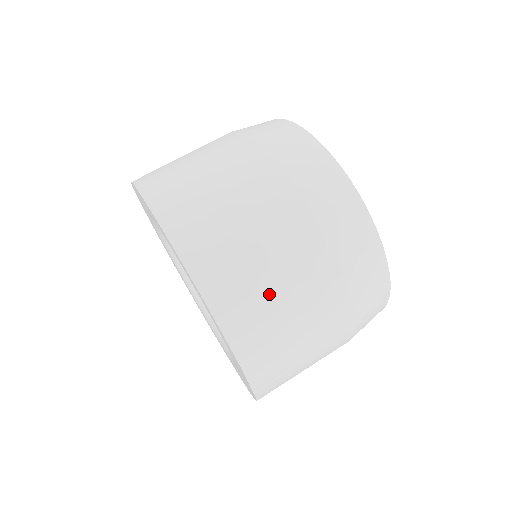
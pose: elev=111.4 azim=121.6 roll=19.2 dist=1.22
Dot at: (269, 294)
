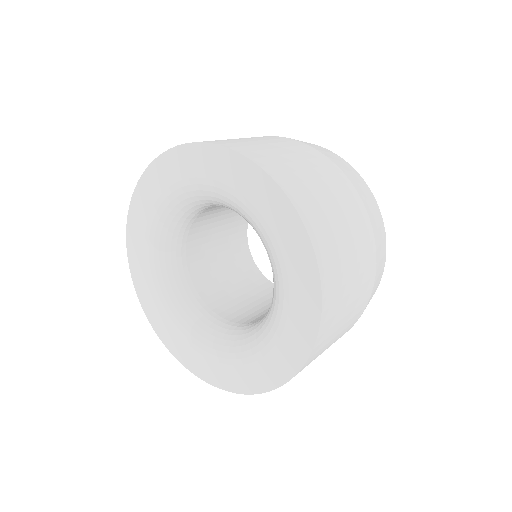
Dot at: occluded
